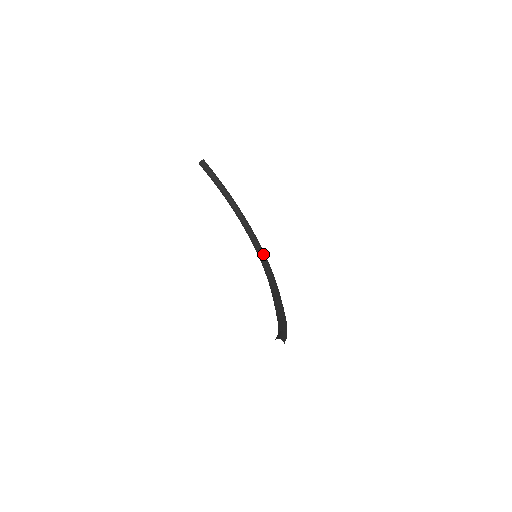
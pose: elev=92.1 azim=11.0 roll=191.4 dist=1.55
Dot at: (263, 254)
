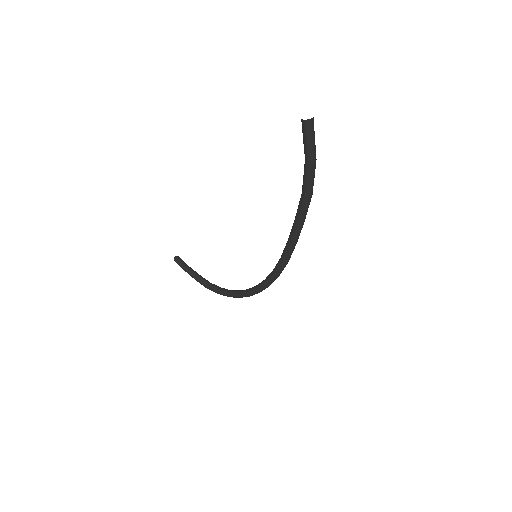
Dot at: occluded
